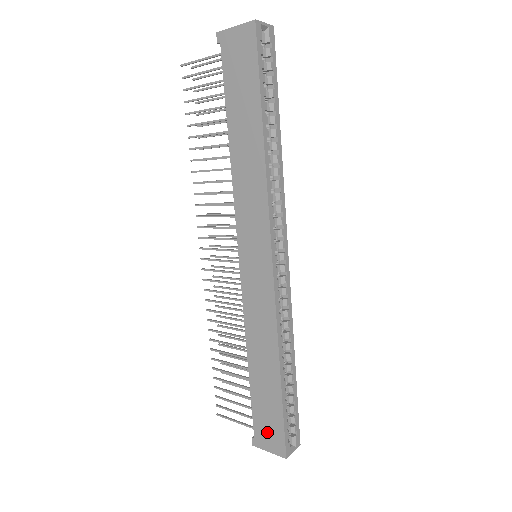
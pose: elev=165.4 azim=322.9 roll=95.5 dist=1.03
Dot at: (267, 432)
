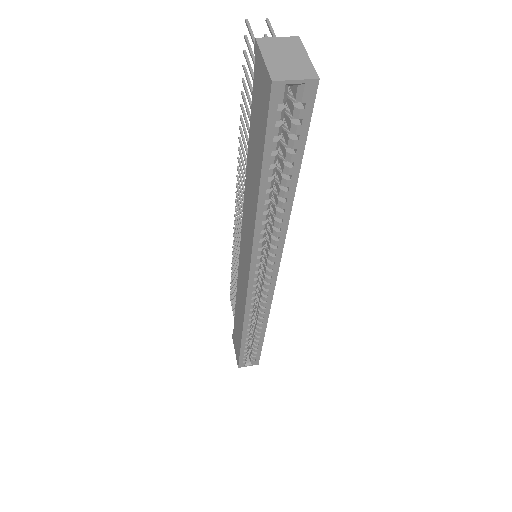
Dot at: (236, 345)
